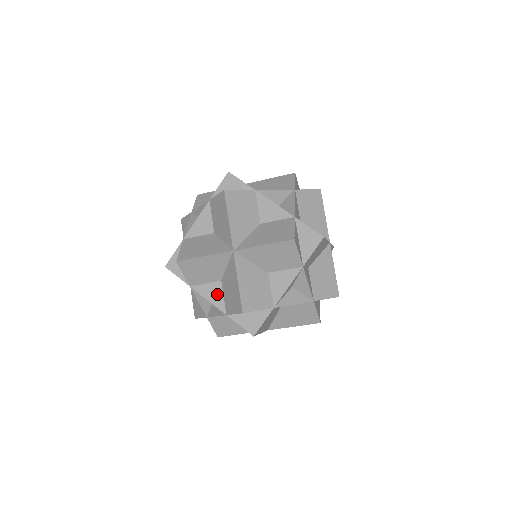
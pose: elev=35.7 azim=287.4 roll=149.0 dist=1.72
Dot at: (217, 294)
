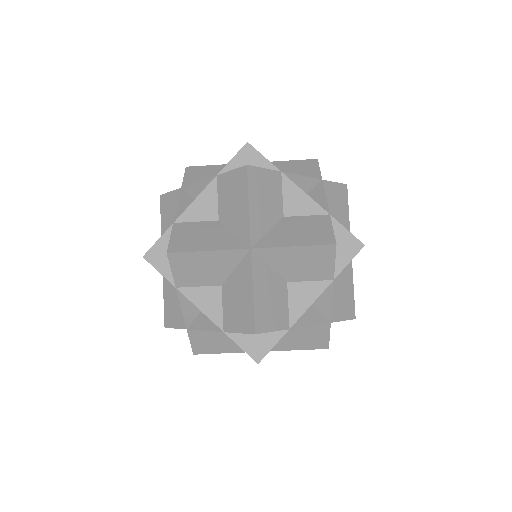
Dot at: (214, 302)
